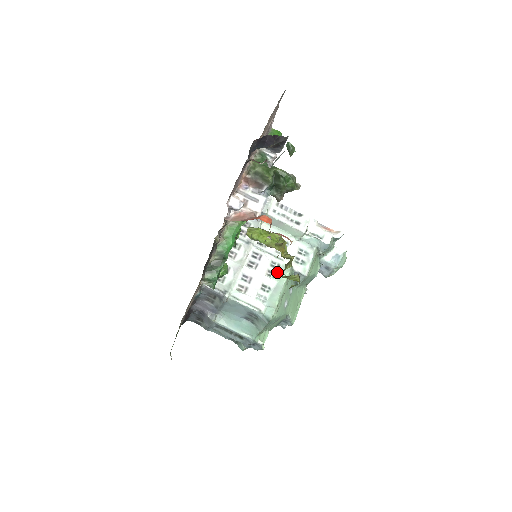
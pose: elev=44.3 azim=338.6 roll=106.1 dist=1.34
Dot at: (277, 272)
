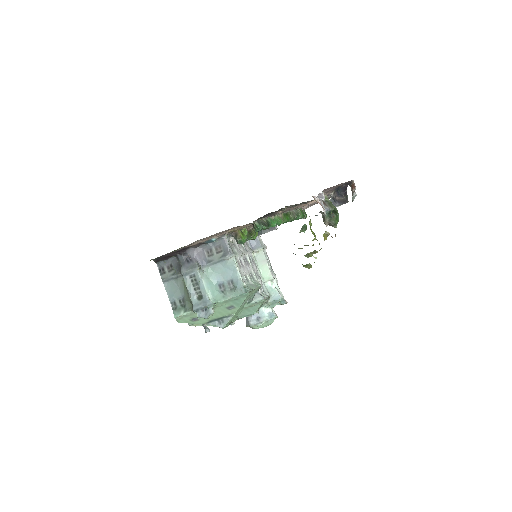
Dot at: (253, 280)
